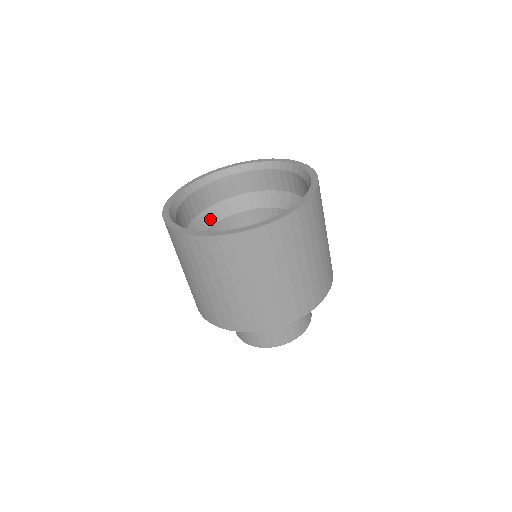
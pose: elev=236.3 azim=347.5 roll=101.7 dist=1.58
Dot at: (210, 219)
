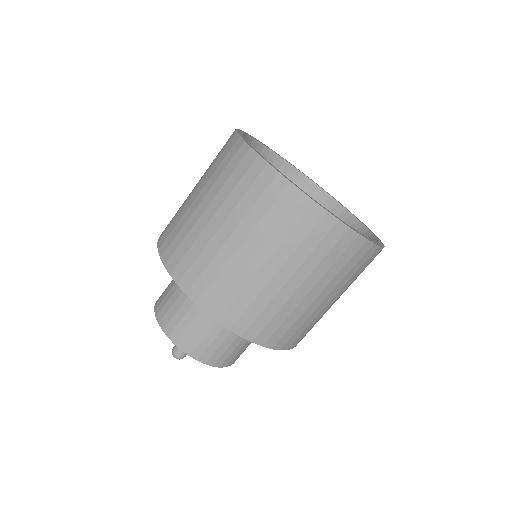
Dot at: occluded
